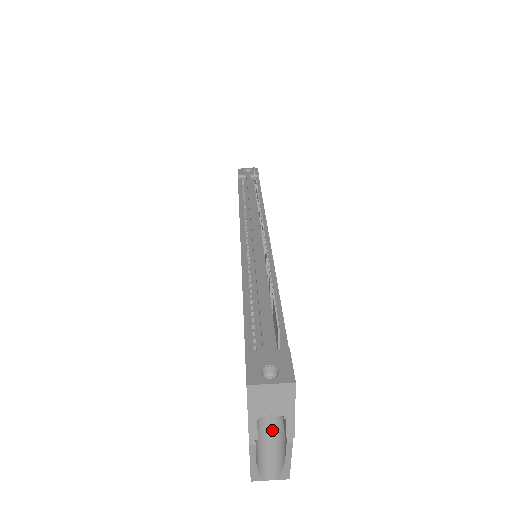
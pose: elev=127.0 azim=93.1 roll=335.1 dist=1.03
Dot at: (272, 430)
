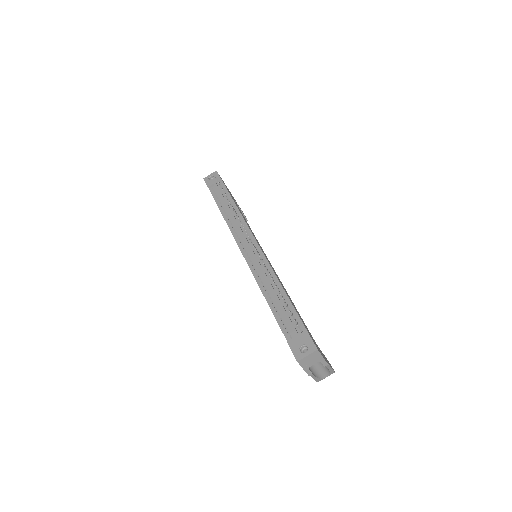
Dot at: occluded
